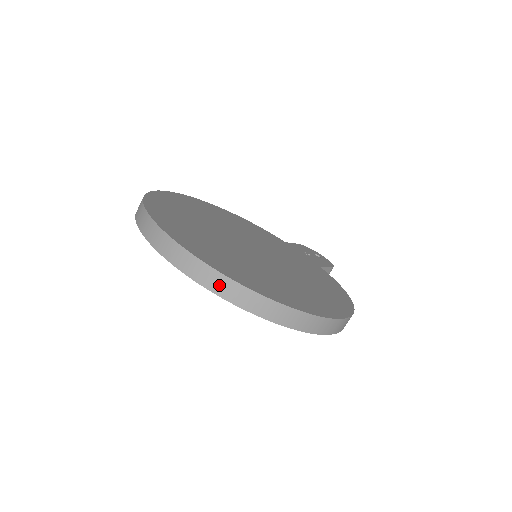
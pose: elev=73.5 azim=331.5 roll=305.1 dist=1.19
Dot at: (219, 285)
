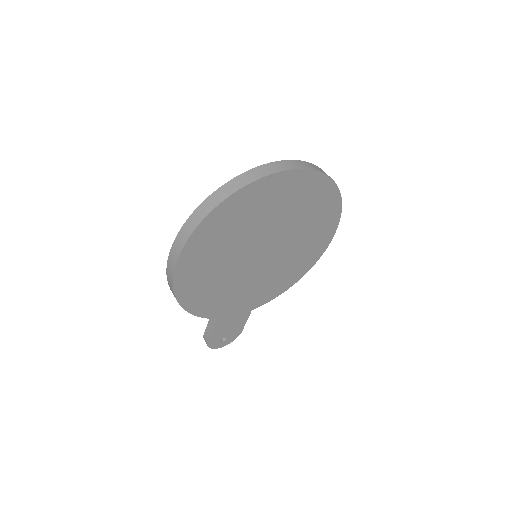
Dot at: (323, 171)
